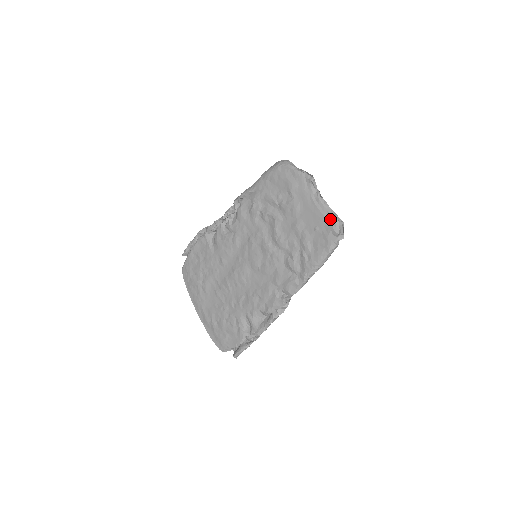
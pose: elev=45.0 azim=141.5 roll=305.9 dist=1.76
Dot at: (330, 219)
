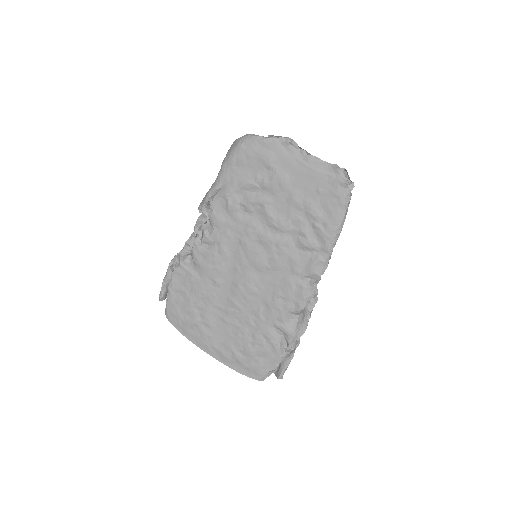
Dot at: (331, 173)
